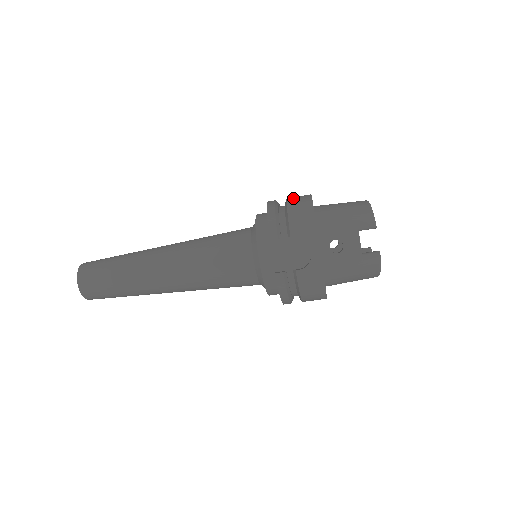
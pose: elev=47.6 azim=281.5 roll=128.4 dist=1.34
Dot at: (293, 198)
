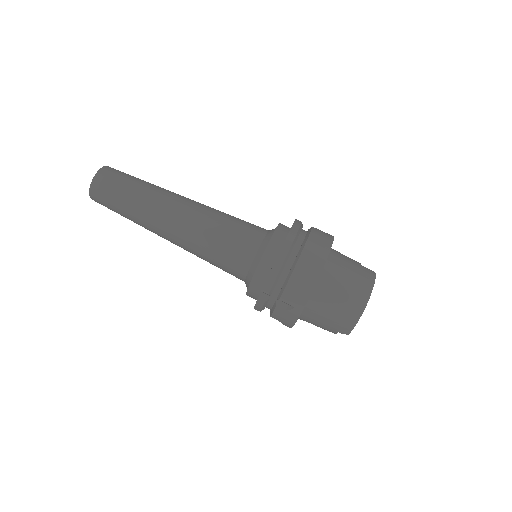
Dot at: occluded
